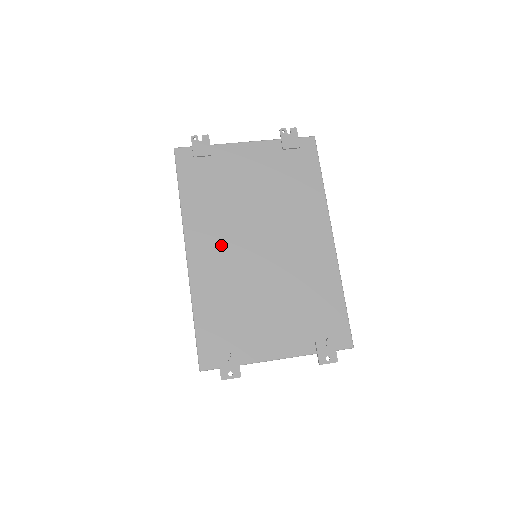
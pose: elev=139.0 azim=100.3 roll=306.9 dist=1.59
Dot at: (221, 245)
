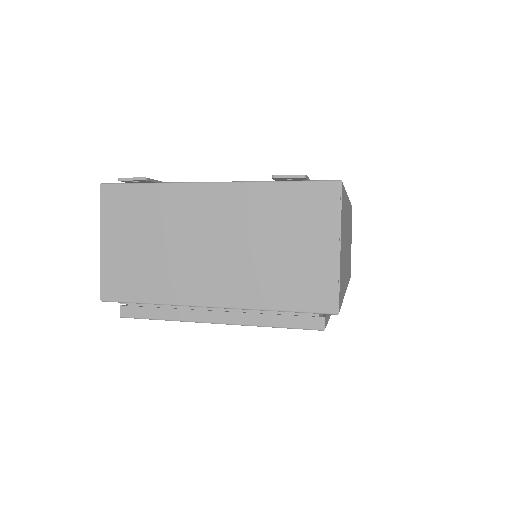
Dot at: occluded
